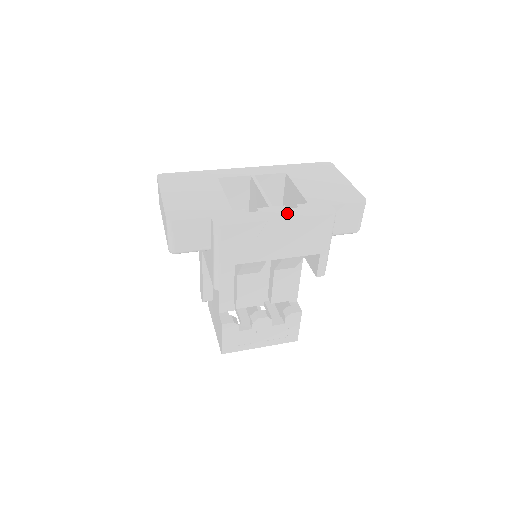
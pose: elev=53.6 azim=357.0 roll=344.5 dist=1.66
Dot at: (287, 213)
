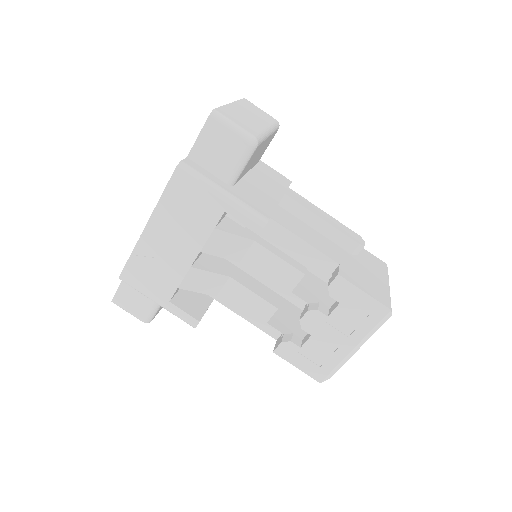
Dot at: occluded
